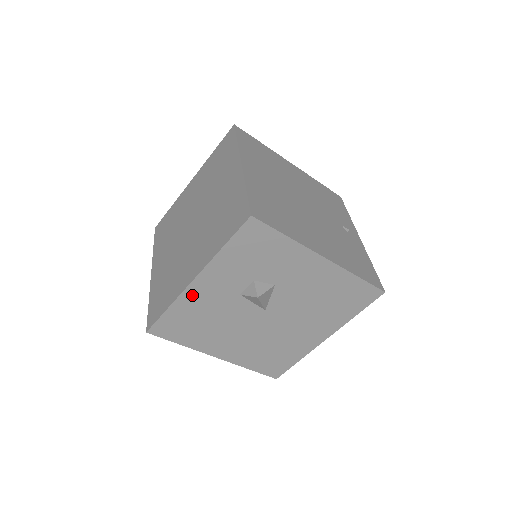
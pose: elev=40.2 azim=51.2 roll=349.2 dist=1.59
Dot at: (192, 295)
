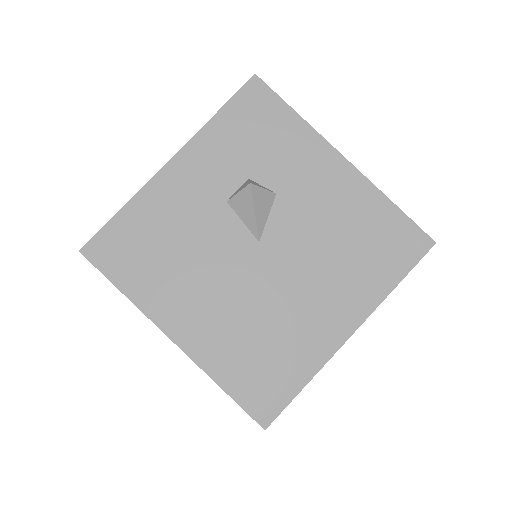
Dot at: (161, 189)
